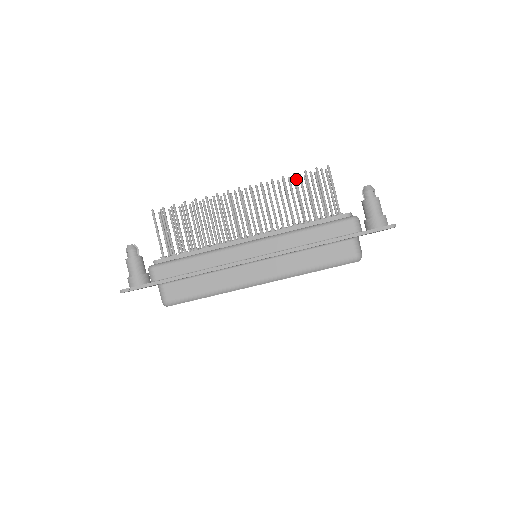
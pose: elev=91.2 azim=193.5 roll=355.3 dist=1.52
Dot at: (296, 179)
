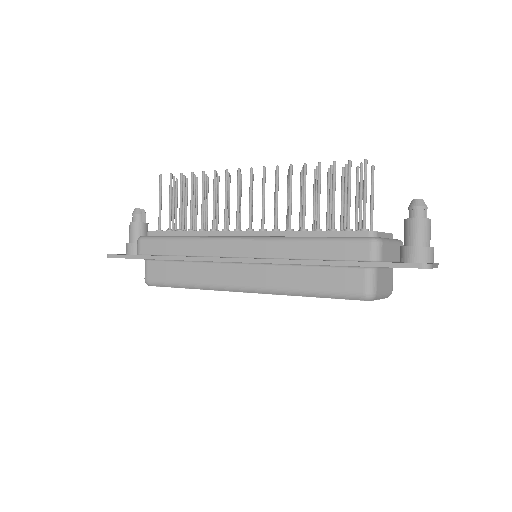
Dot at: (320, 170)
